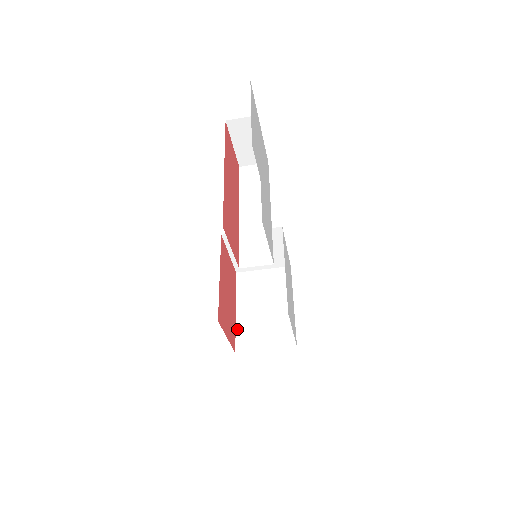
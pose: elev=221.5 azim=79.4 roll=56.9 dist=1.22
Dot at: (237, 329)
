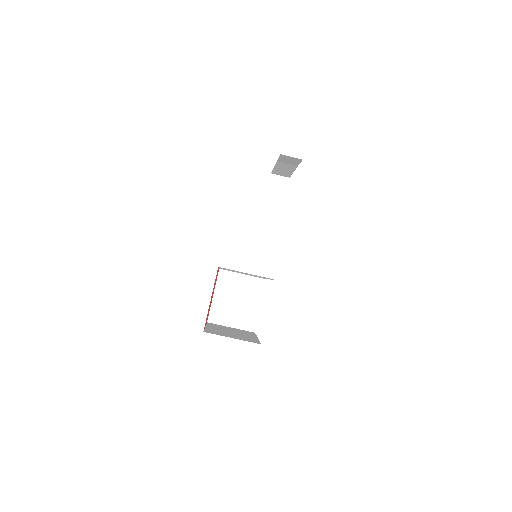
Dot at: (206, 329)
